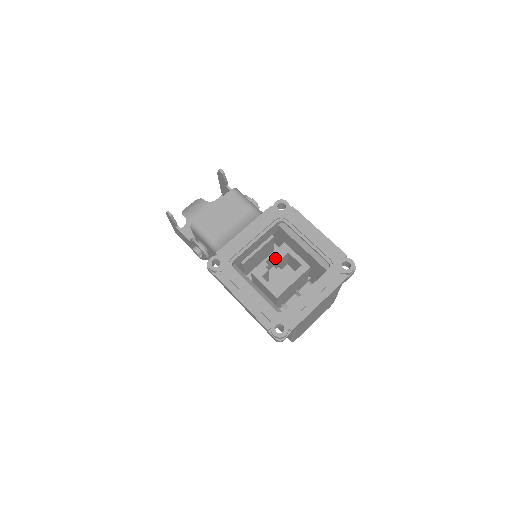
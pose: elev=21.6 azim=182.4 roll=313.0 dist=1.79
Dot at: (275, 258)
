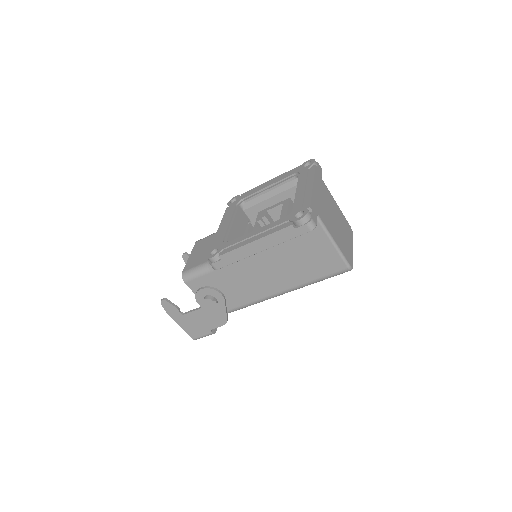
Dot at: (262, 223)
